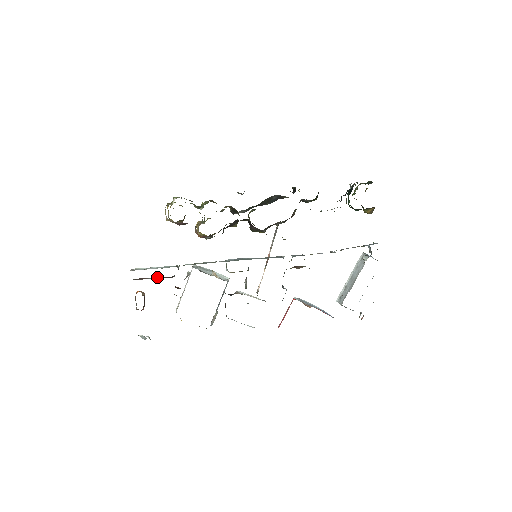
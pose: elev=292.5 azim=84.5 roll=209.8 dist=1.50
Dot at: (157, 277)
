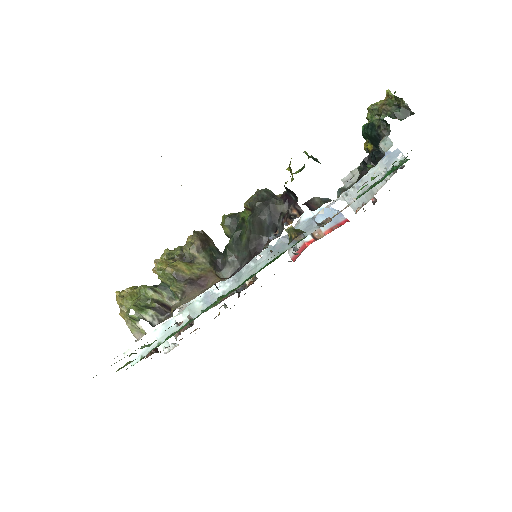
Dot at: occluded
